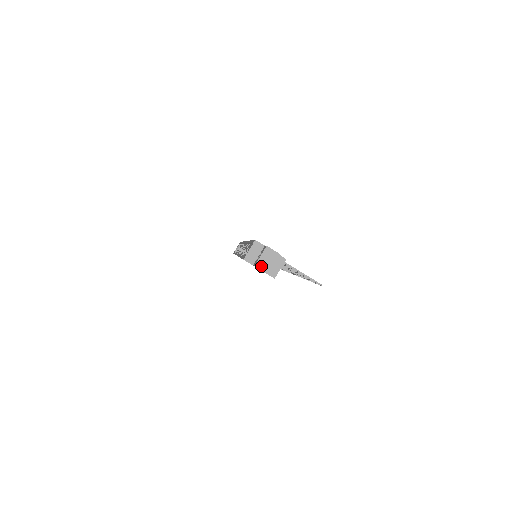
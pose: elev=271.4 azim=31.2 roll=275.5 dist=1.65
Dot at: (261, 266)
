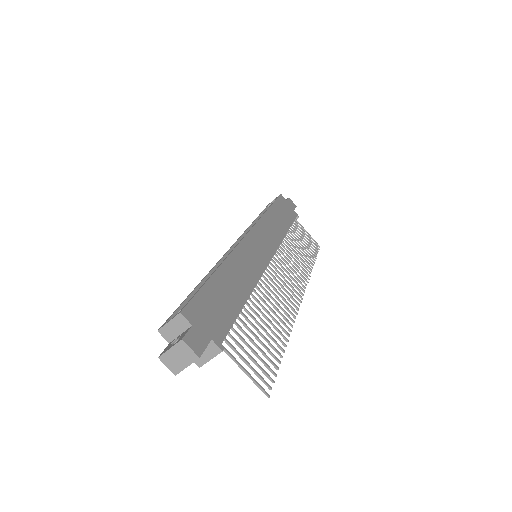
Dot at: (168, 361)
